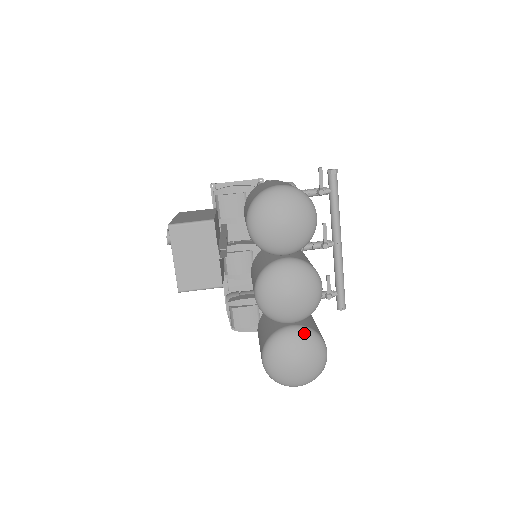
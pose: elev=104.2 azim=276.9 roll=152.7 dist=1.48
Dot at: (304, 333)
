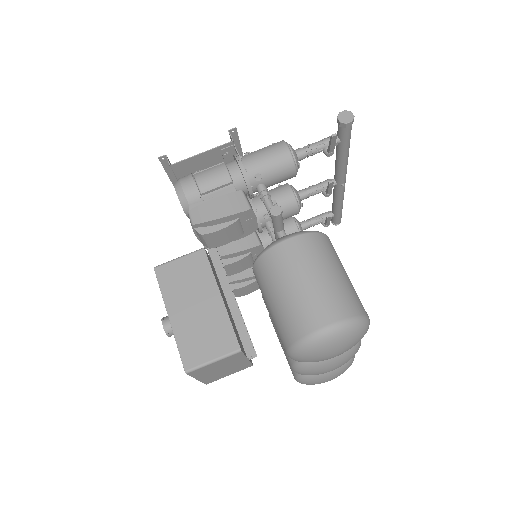
Dot at: occluded
